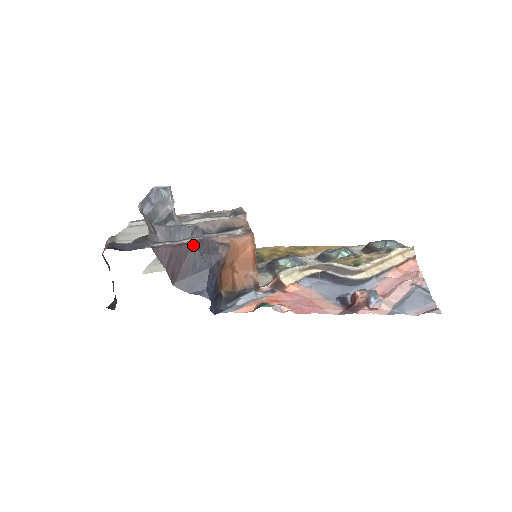
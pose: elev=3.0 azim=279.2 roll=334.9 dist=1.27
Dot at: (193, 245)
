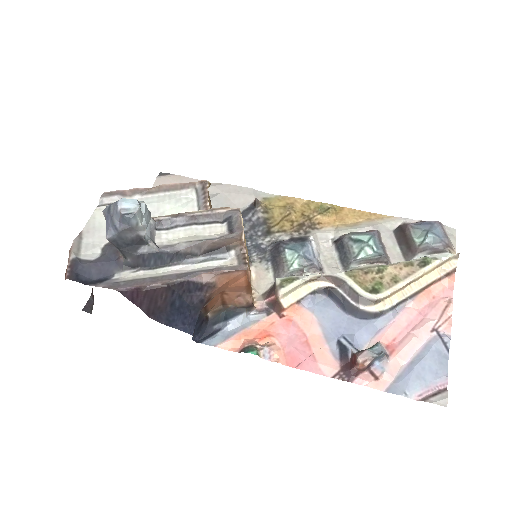
Dot at: (170, 287)
